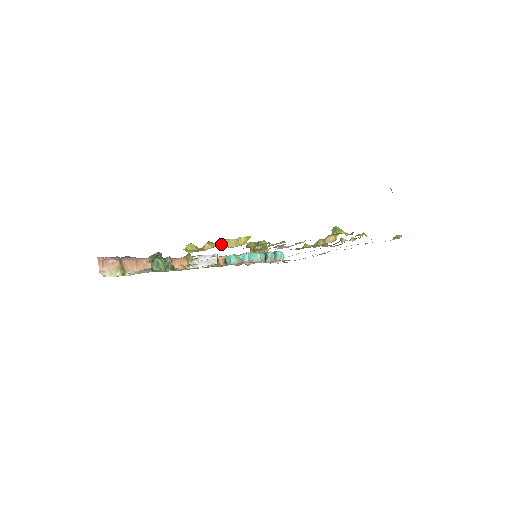
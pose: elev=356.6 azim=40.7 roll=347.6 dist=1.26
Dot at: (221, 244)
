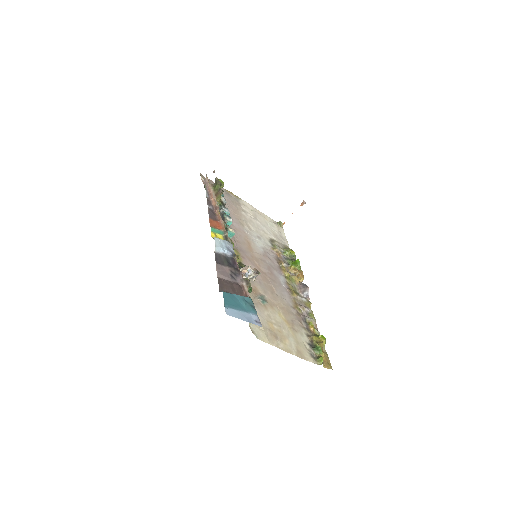
Dot at: occluded
